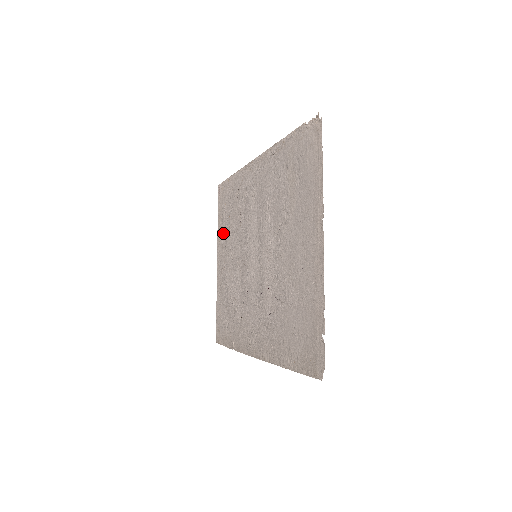
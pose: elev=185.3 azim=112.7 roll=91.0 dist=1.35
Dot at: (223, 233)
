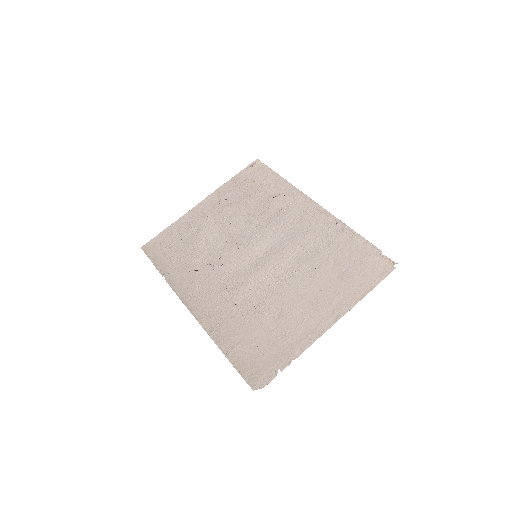
Dot at: (230, 195)
